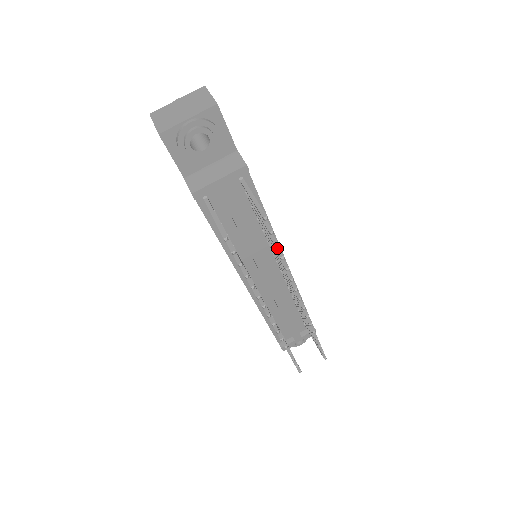
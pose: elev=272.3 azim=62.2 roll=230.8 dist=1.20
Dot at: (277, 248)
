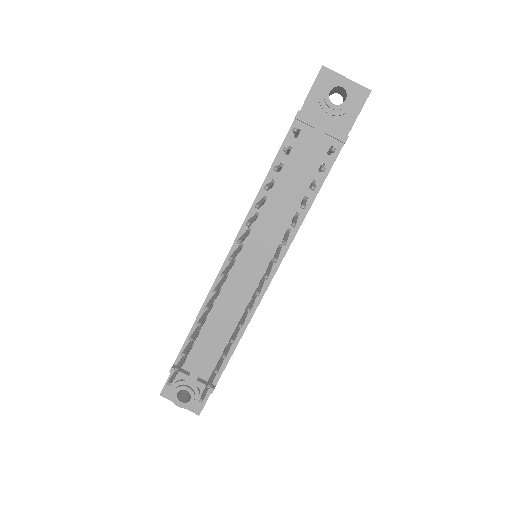
Dot at: (305, 203)
